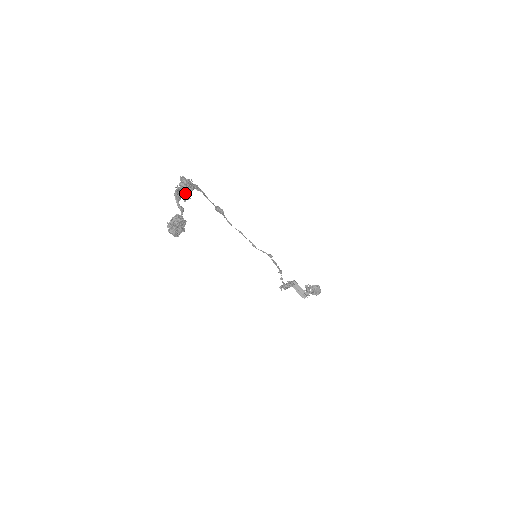
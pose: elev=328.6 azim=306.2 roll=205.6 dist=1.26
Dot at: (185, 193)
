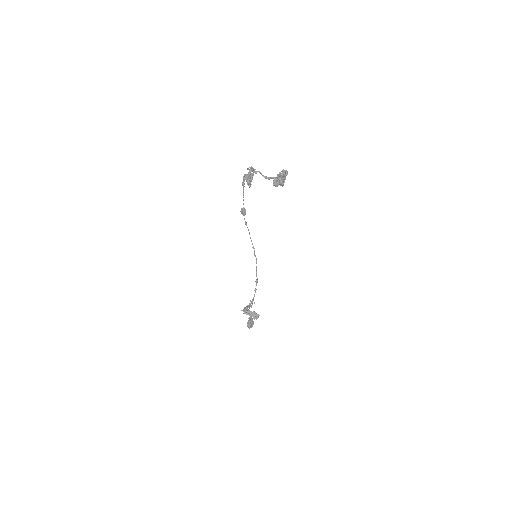
Dot at: occluded
